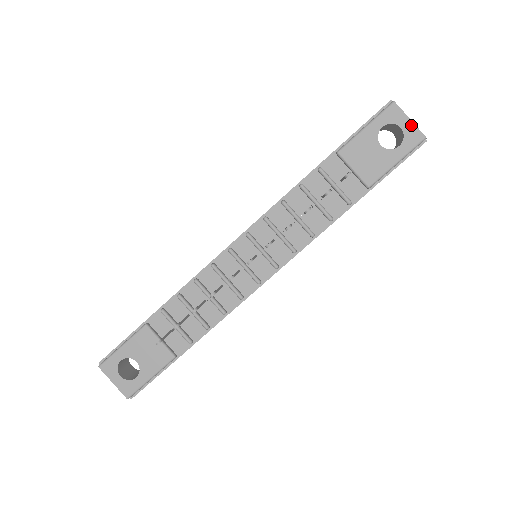
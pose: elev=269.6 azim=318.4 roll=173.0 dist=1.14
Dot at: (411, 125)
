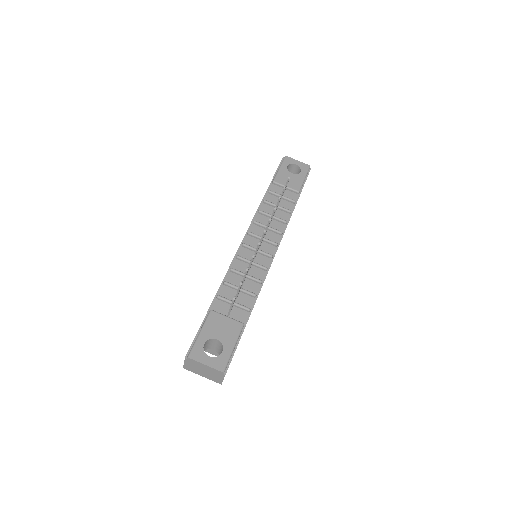
Dot at: (300, 163)
